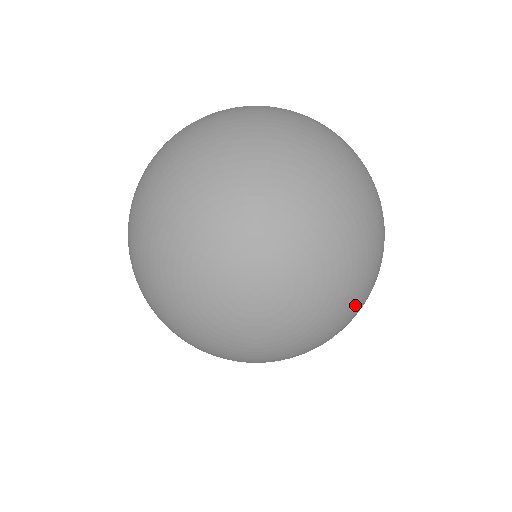
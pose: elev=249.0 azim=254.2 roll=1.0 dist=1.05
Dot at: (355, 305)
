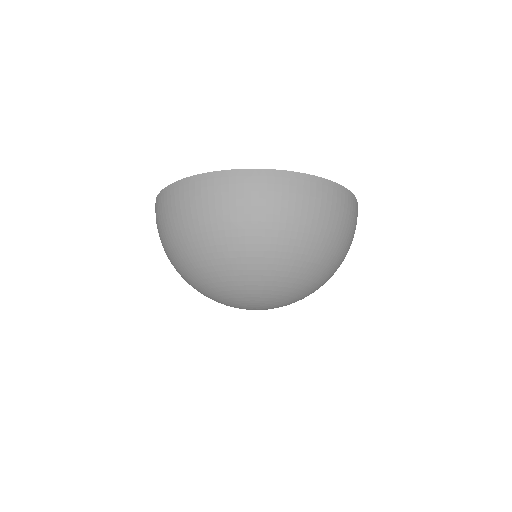
Dot at: occluded
